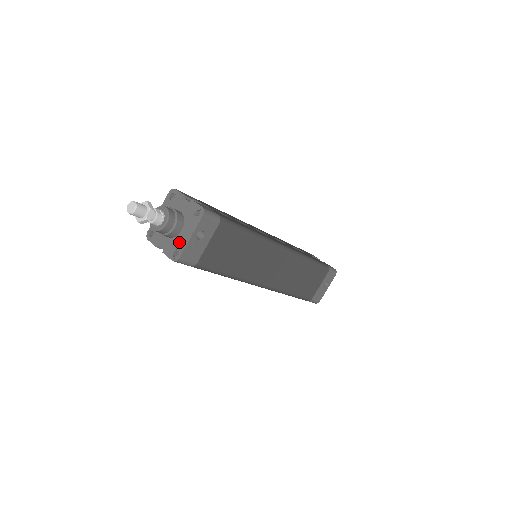
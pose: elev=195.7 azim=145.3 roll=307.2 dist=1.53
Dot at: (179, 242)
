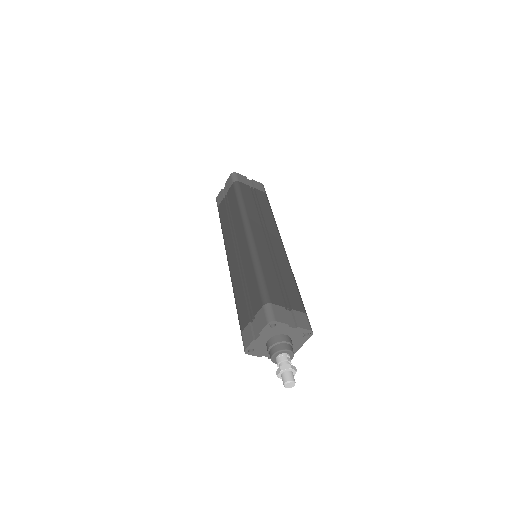
Dot at: occluded
